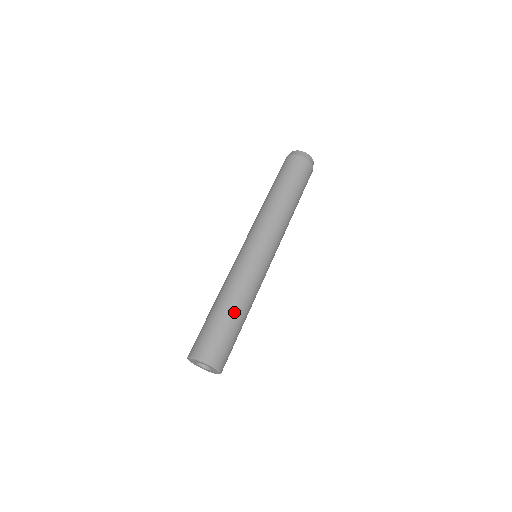
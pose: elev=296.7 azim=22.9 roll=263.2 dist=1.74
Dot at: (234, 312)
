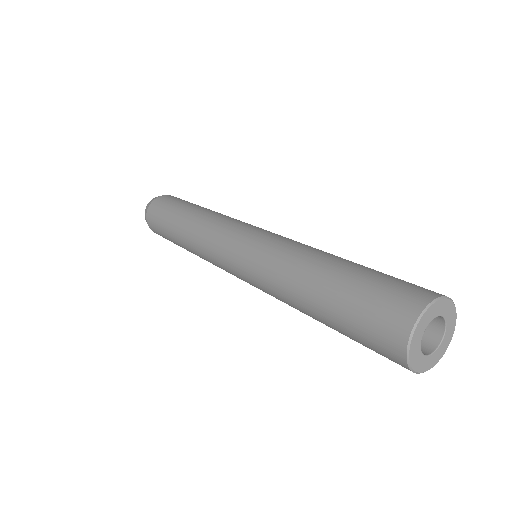
Dot at: (344, 260)
